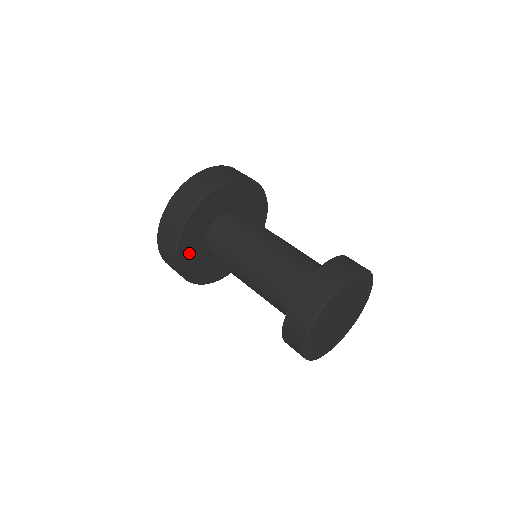
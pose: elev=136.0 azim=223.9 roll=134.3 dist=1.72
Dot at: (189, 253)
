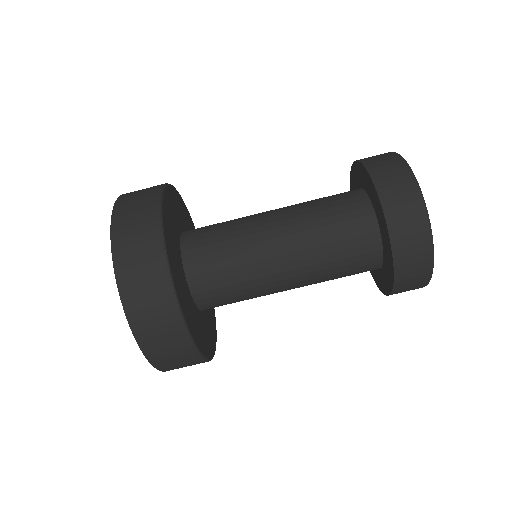
Dot at: (199, 334)
